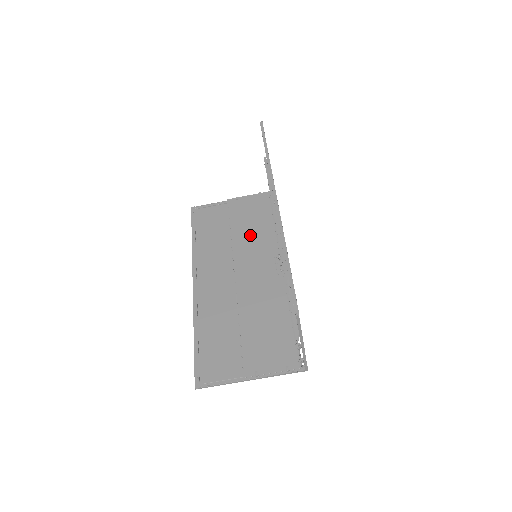
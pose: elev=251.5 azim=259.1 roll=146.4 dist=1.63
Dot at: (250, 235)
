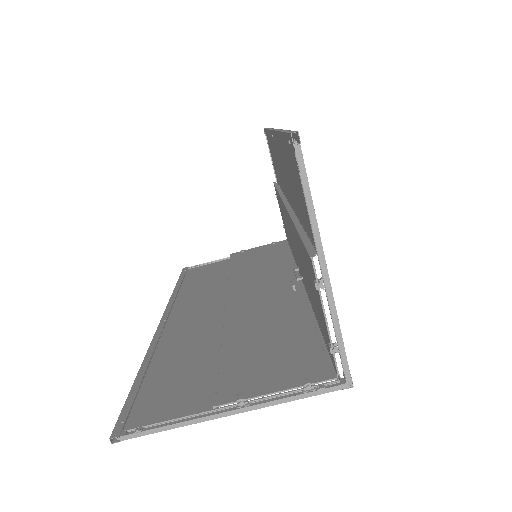
Dot at: (256, 269)
